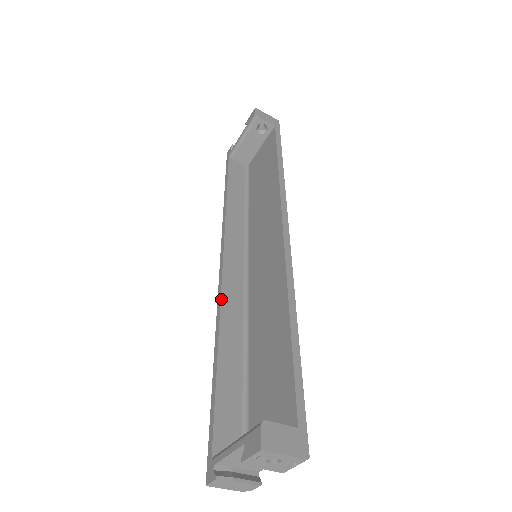
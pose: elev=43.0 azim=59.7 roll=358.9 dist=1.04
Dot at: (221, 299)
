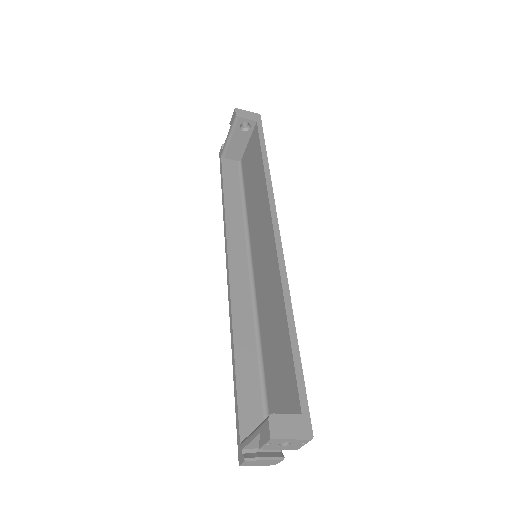
Dot at: (231, 302)
